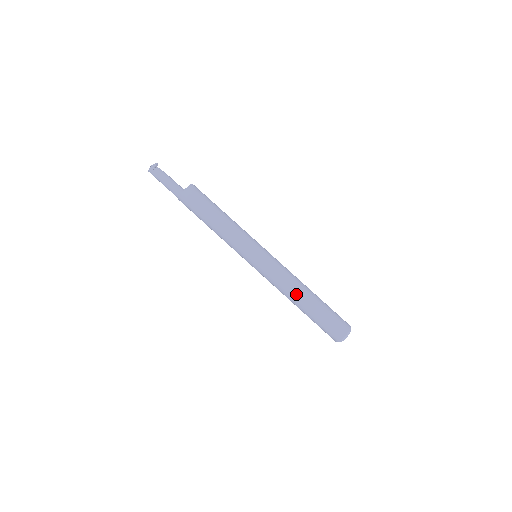
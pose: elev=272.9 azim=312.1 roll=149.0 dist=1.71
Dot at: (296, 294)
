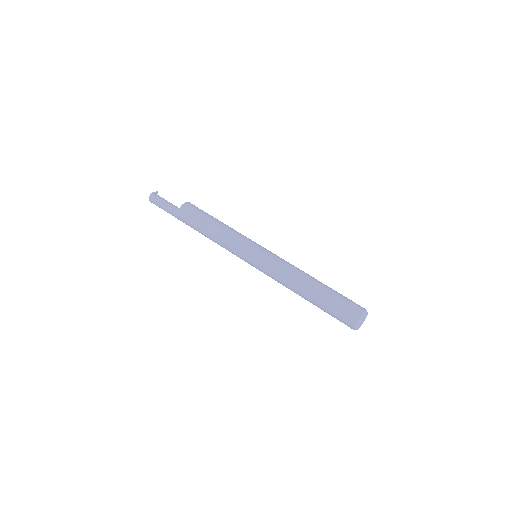
Dot at: (302, 280)
